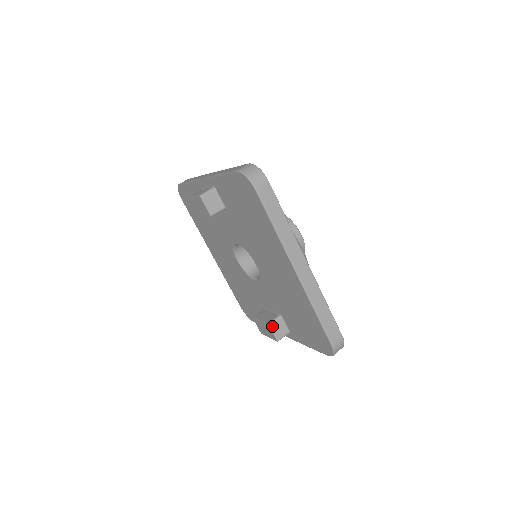
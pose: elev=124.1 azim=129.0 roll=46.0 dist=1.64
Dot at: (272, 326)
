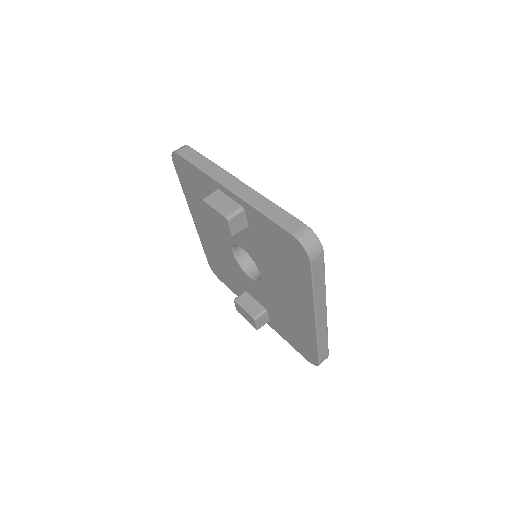
Dot at: (257, 320)
